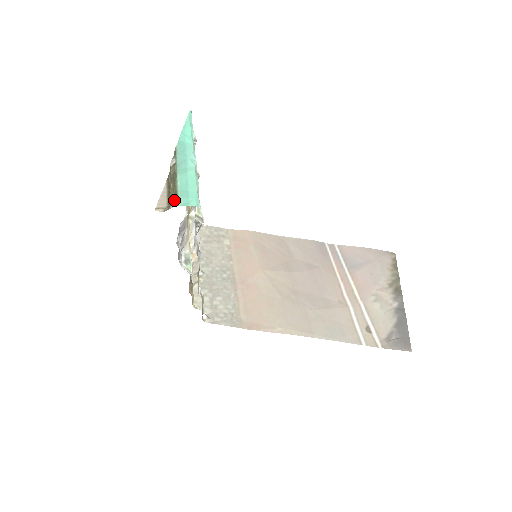
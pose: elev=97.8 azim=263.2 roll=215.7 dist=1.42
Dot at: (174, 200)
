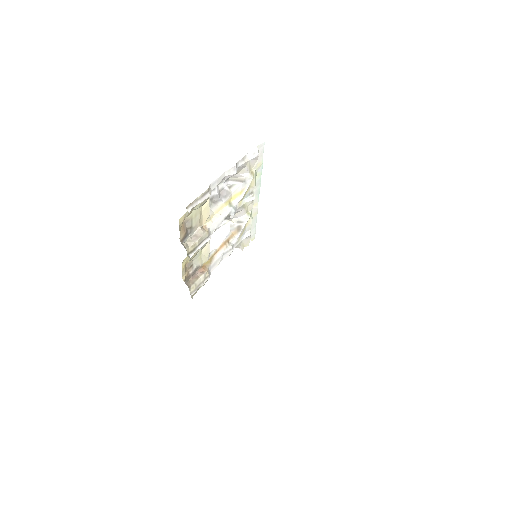
Dot at: occluded
